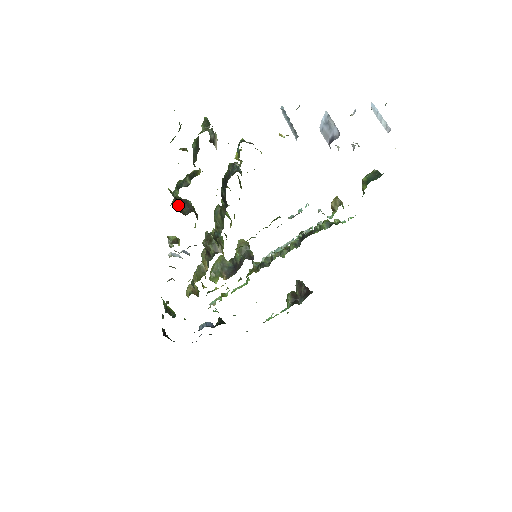
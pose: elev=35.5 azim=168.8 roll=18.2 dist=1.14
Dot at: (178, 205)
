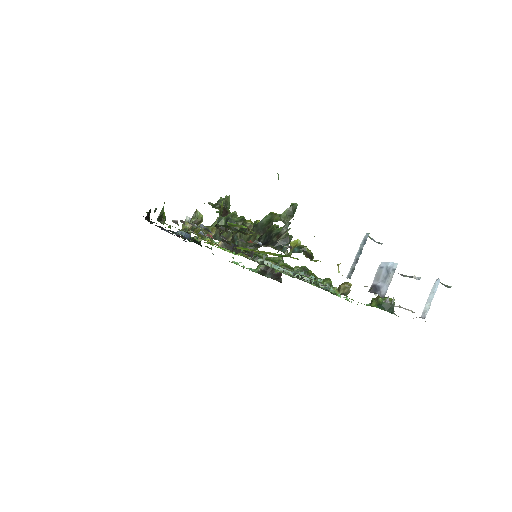
Dot at: occluded
